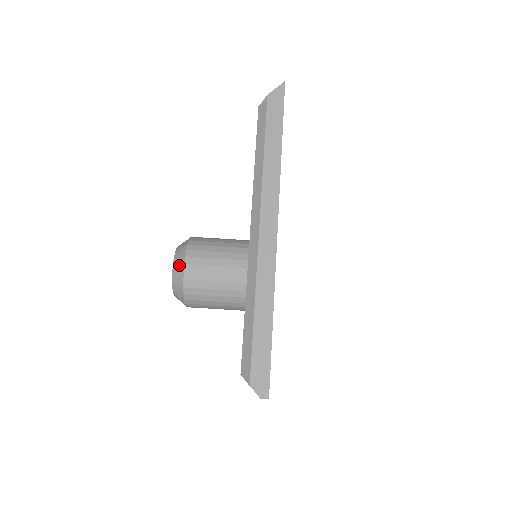
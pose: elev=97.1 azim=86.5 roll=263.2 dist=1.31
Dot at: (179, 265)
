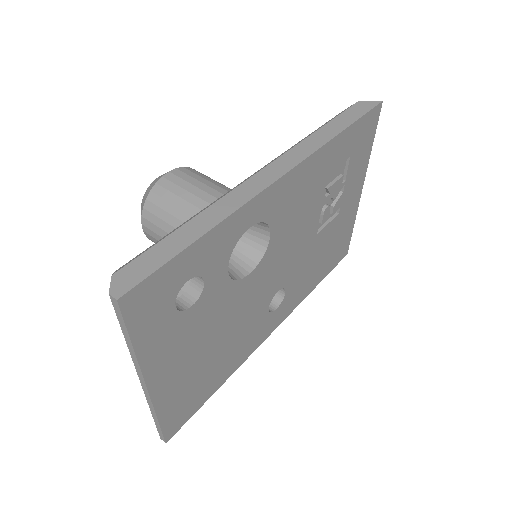
Dot at: occluded
